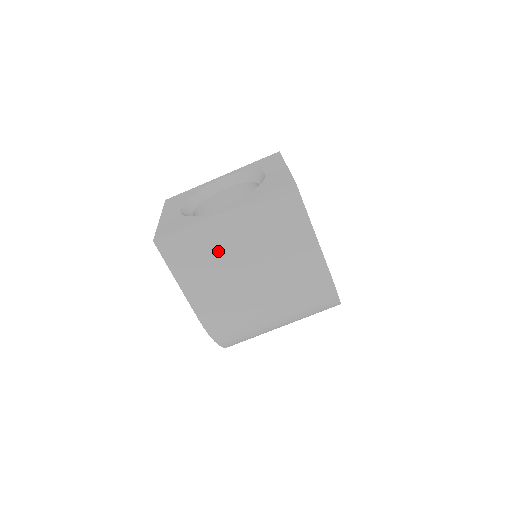
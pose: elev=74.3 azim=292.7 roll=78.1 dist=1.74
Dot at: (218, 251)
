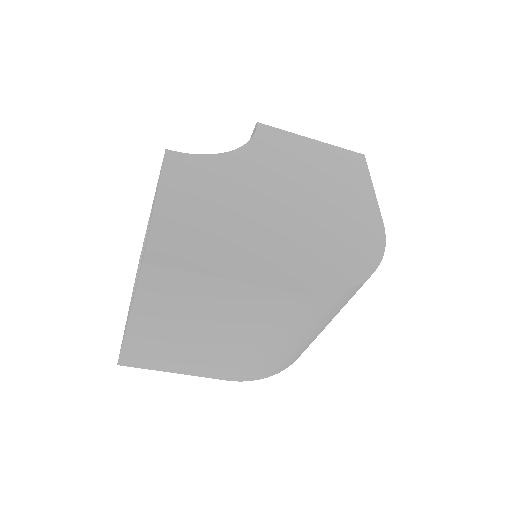
Dot at: (170, 342)
